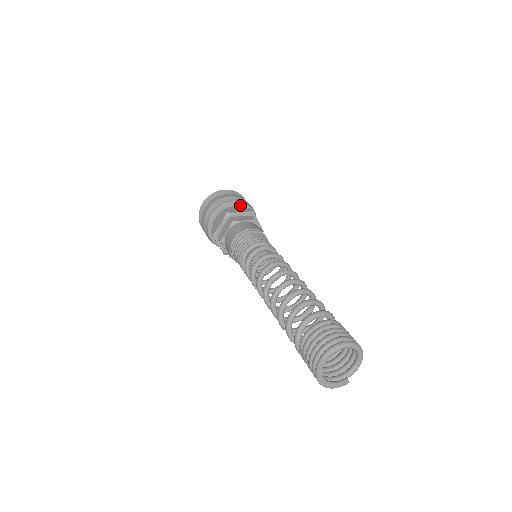
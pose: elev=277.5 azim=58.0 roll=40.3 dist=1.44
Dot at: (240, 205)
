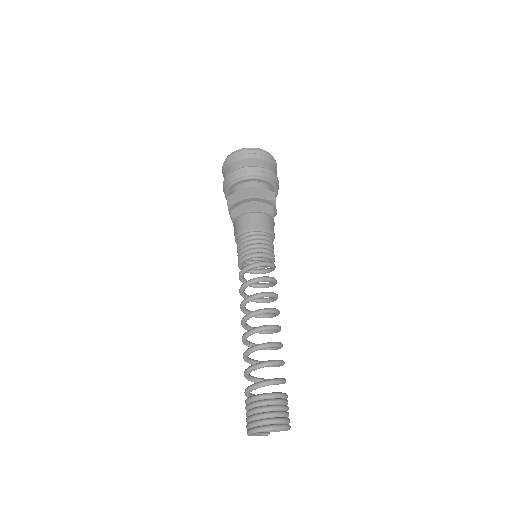
Dot at: (267, 183)
